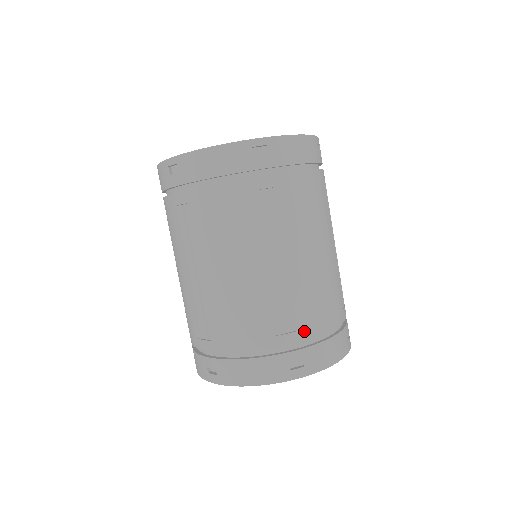
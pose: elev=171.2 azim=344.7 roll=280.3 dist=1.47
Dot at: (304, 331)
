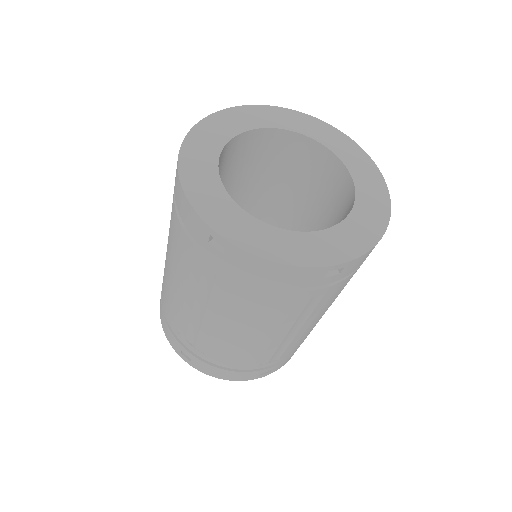
Dot at: (200, 352)
